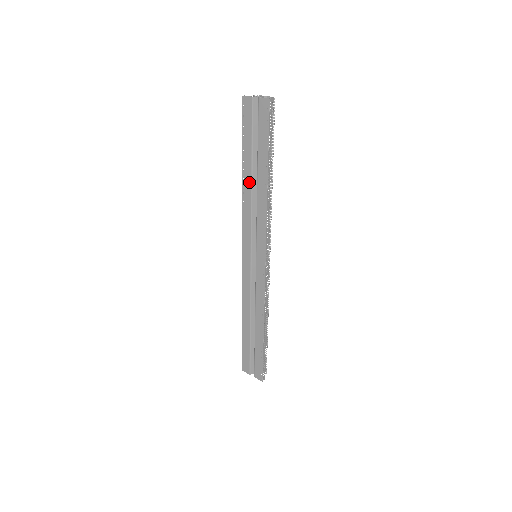
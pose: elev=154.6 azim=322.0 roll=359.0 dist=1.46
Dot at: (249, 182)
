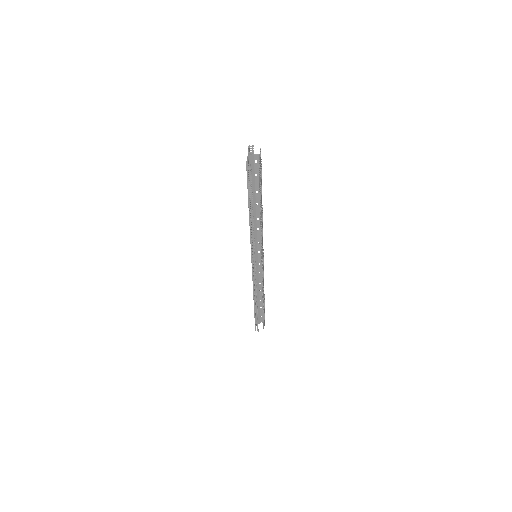
Dot at: occluded
